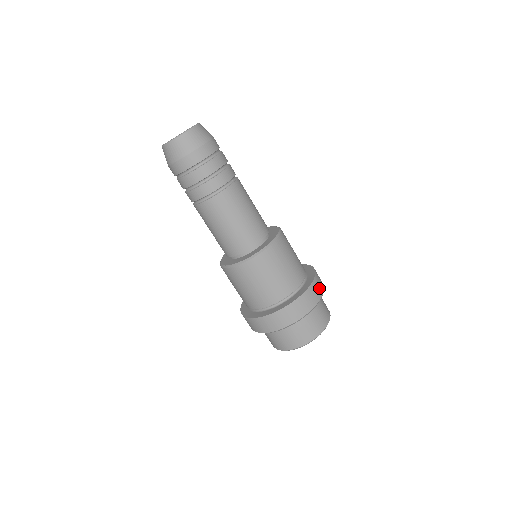
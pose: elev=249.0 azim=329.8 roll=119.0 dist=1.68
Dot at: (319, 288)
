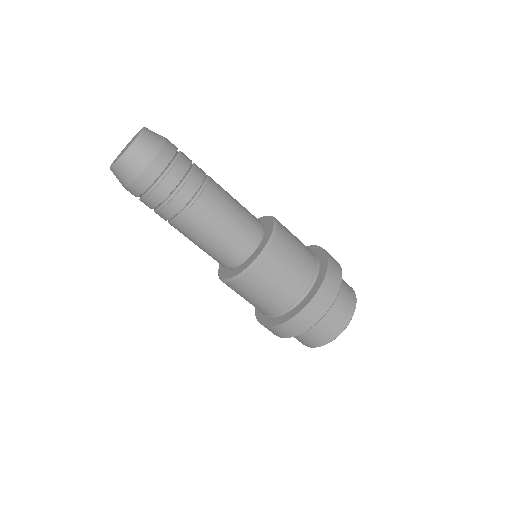
Dot at: occluded
